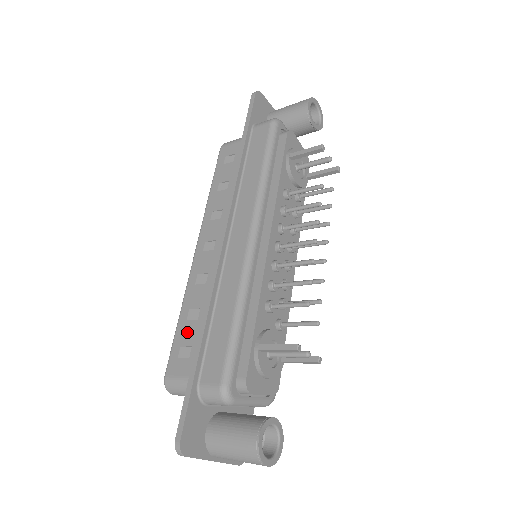
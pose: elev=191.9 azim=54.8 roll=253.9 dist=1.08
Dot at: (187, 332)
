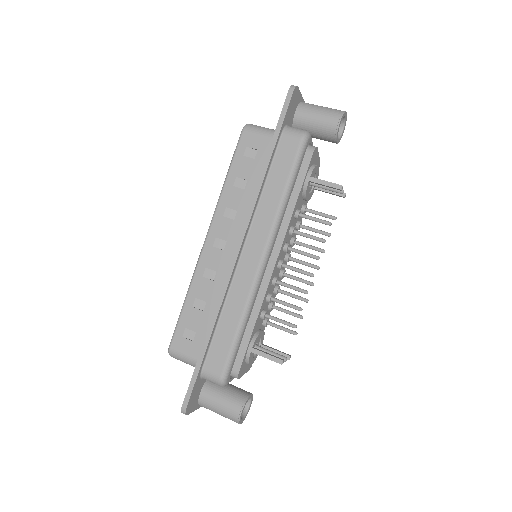
Dot at: (192, 318)
